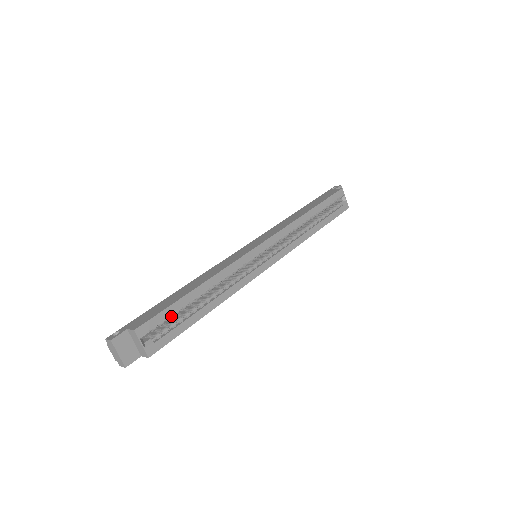
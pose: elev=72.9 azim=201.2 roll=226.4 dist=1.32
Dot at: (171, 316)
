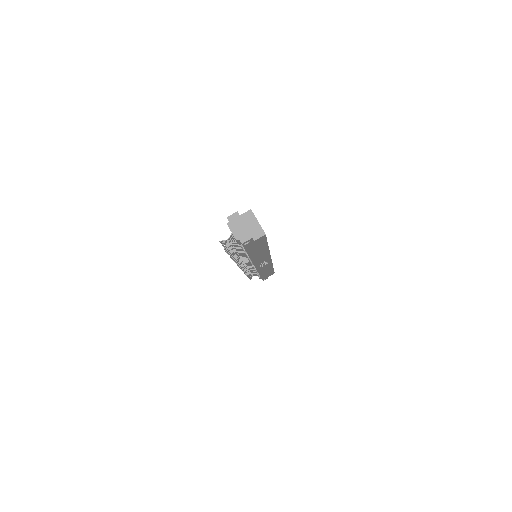
Dot at: occluded
